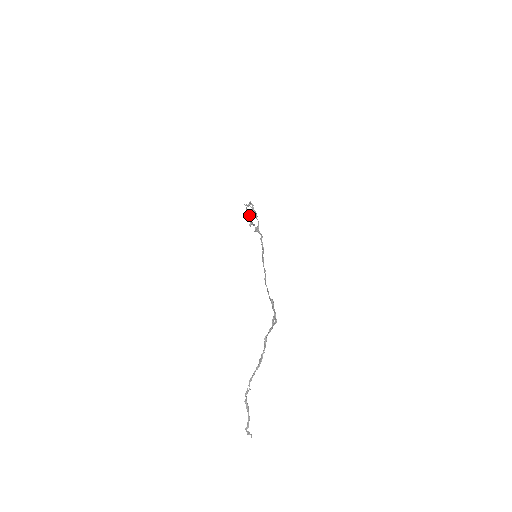
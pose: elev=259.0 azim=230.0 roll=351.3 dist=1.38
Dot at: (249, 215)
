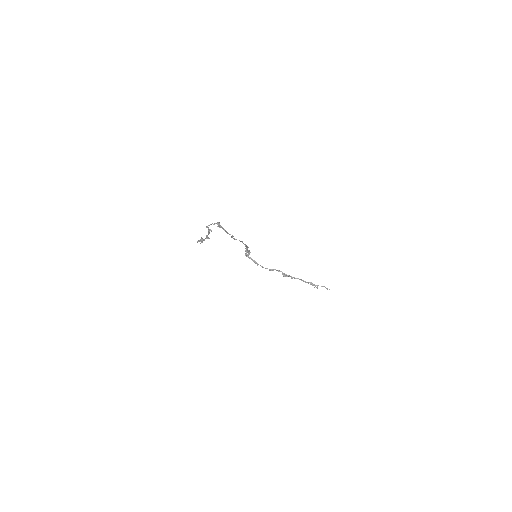
Dot at: occluded
